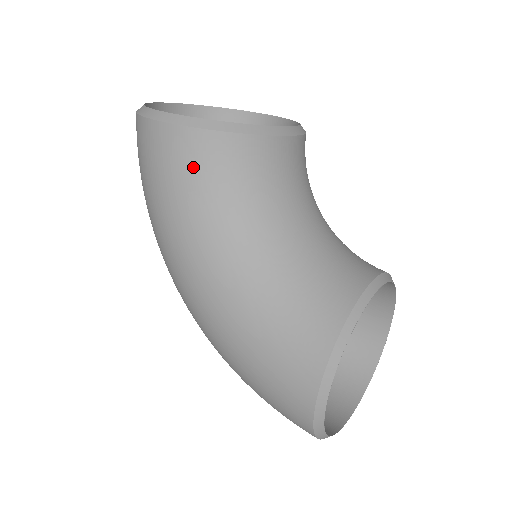
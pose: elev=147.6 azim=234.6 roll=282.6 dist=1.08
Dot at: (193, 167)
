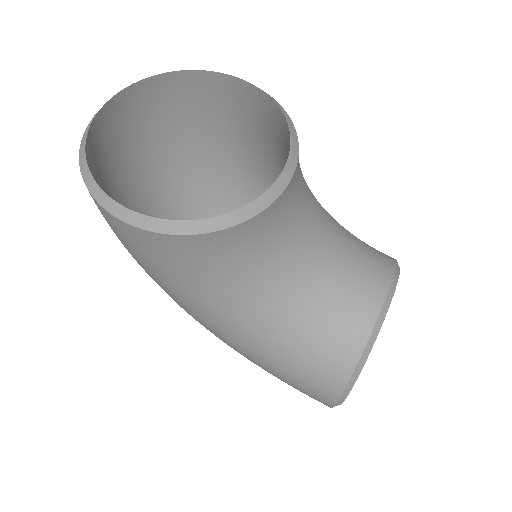
Dot at: (181, 261)
